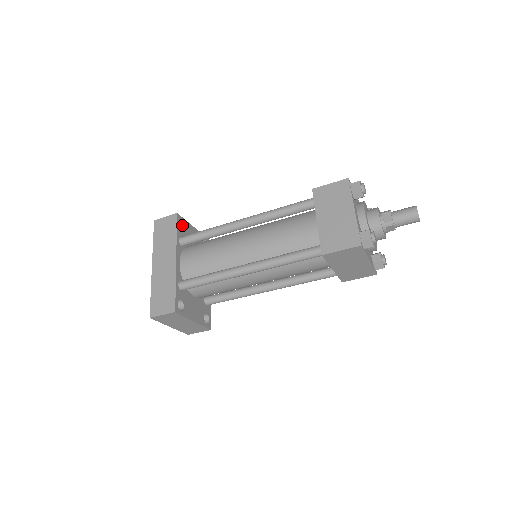
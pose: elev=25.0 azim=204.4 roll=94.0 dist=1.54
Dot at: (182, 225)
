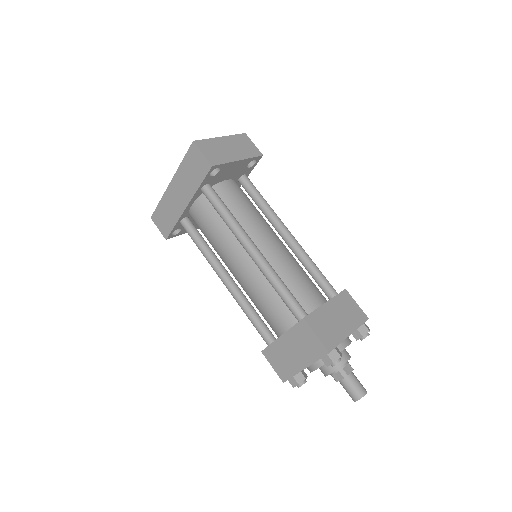
Dot at: (218, 167)
